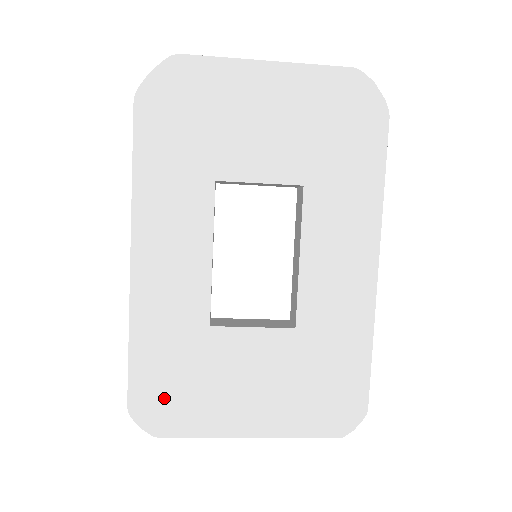
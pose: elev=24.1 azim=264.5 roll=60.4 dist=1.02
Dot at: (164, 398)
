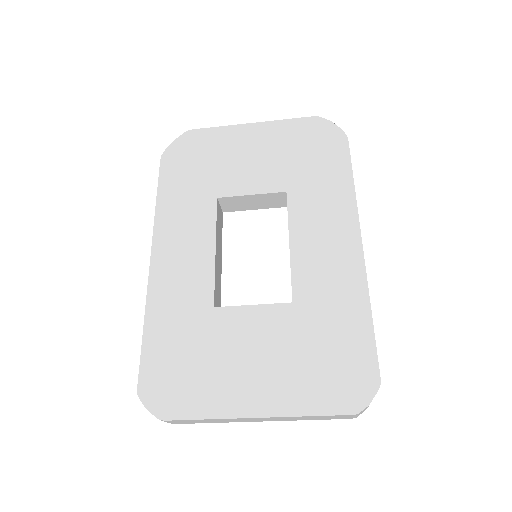
Dot at: (171, 378)
